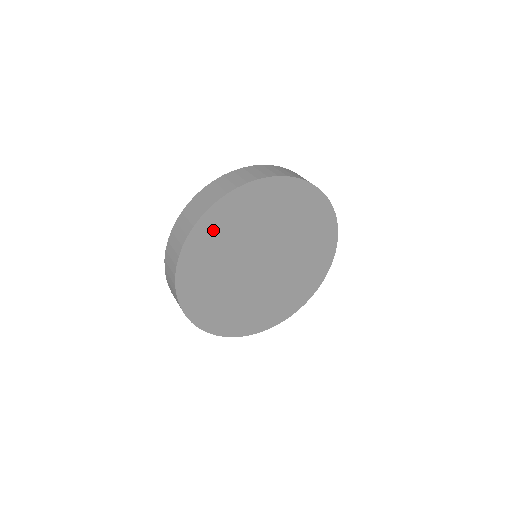
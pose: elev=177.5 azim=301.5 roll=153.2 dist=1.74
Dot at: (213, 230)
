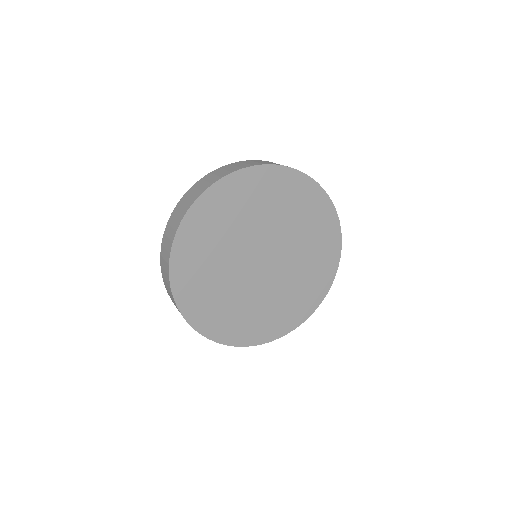
Dot at: (252, 187)
